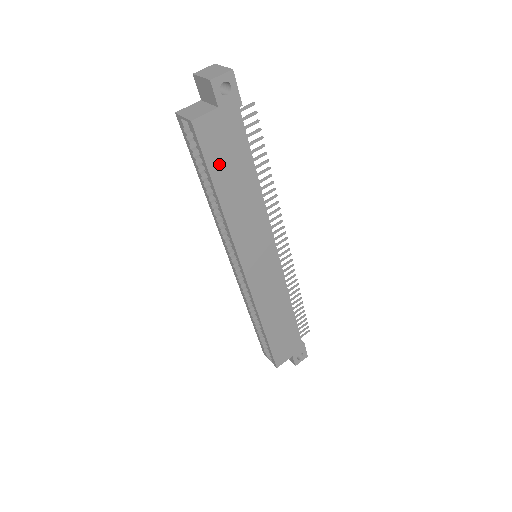
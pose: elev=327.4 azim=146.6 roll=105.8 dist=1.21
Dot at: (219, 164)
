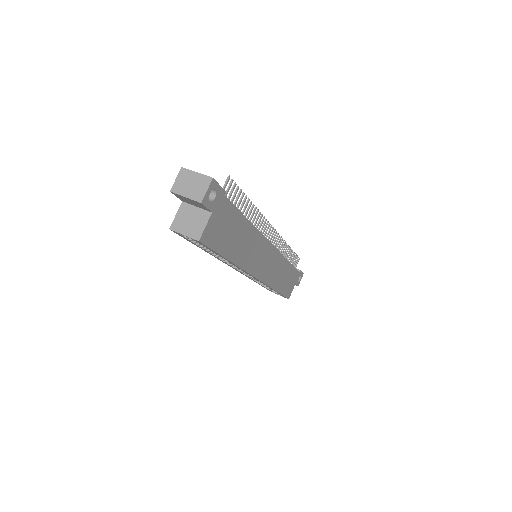
Dot at: (224, 243)
